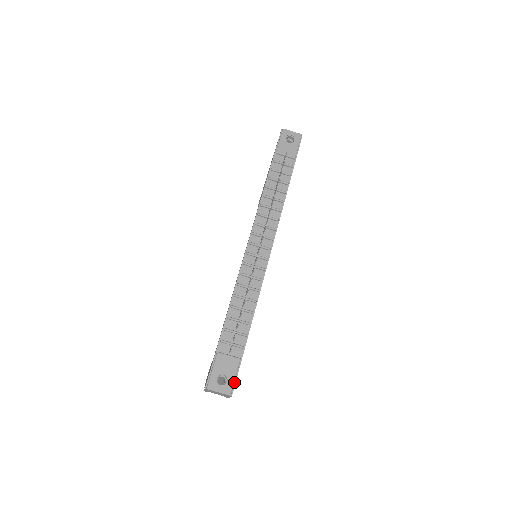
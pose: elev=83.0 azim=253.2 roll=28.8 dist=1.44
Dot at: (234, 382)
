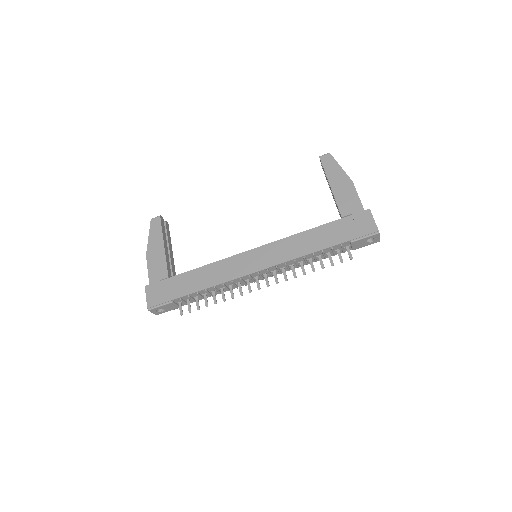
Dot at: occluded
